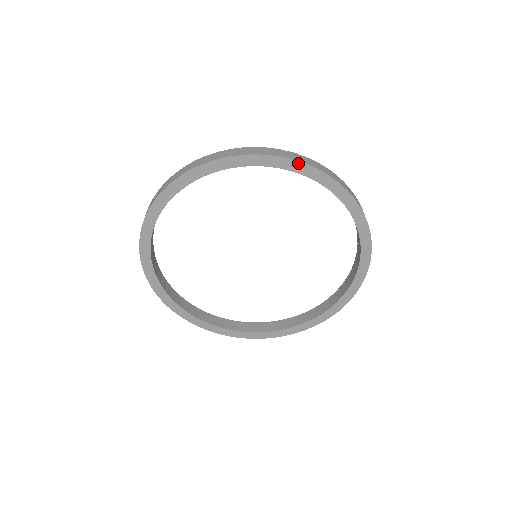
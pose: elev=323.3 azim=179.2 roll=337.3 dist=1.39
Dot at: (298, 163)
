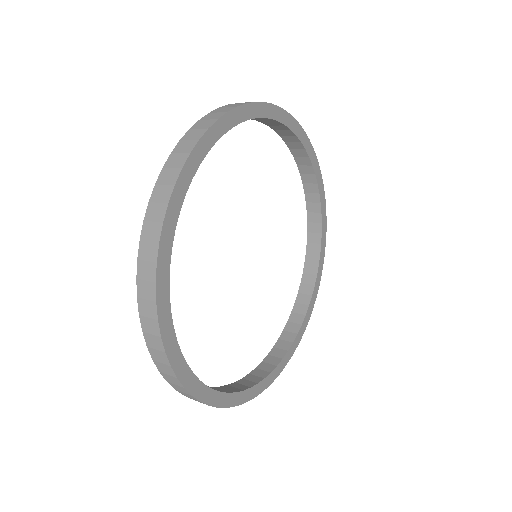
Dot at: (203, 138)
